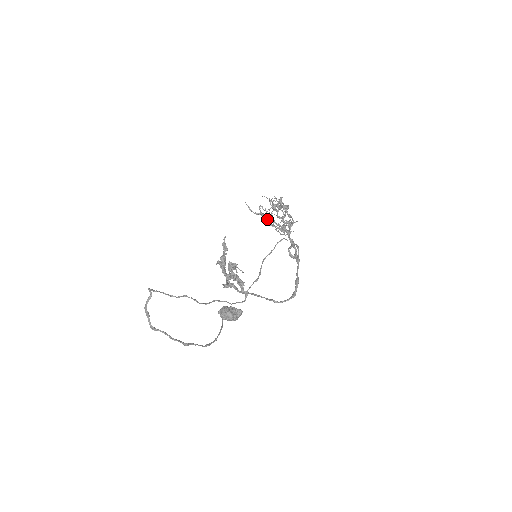
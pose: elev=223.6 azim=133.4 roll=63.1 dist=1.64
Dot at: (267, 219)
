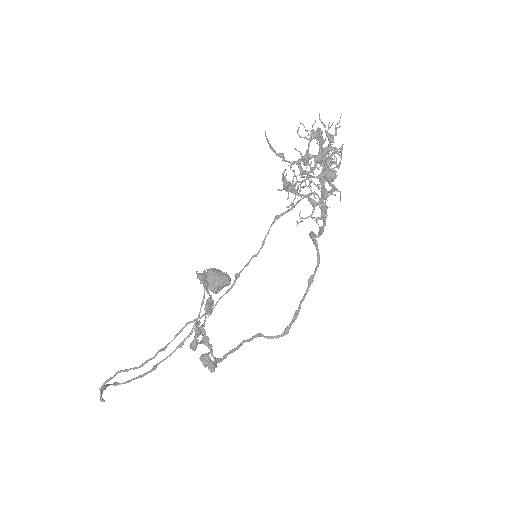
Dot at: (292, 186)
